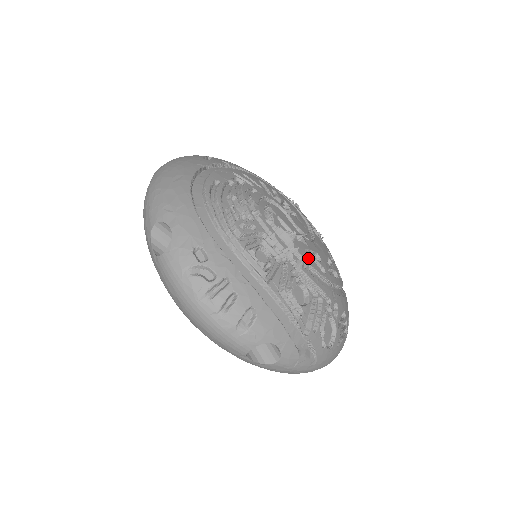
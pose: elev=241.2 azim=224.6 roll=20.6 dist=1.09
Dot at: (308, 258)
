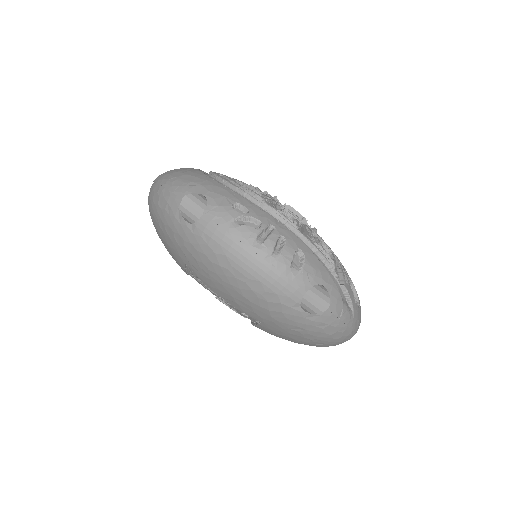
Dot at: occluded
